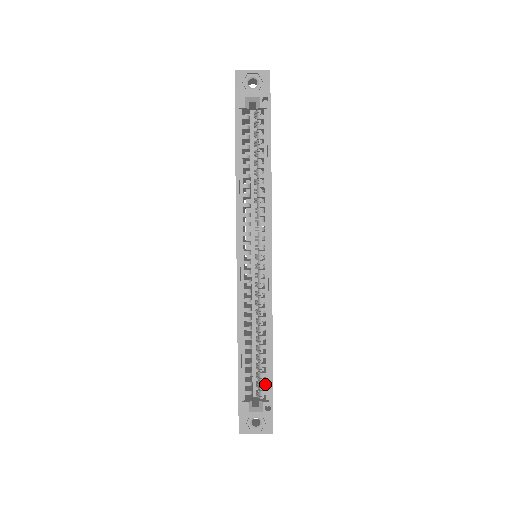
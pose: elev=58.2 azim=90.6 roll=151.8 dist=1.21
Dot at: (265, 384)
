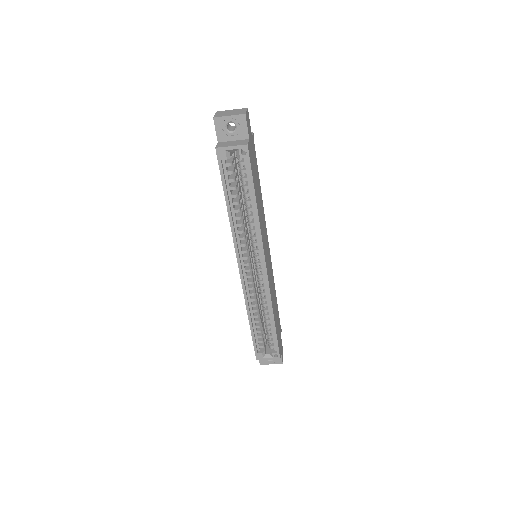
Dot at: (273, 342)
